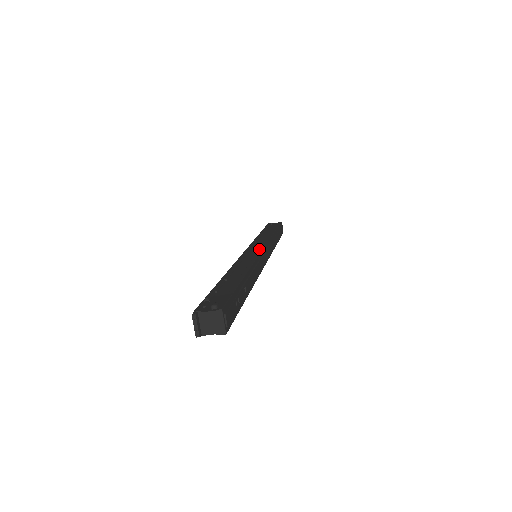
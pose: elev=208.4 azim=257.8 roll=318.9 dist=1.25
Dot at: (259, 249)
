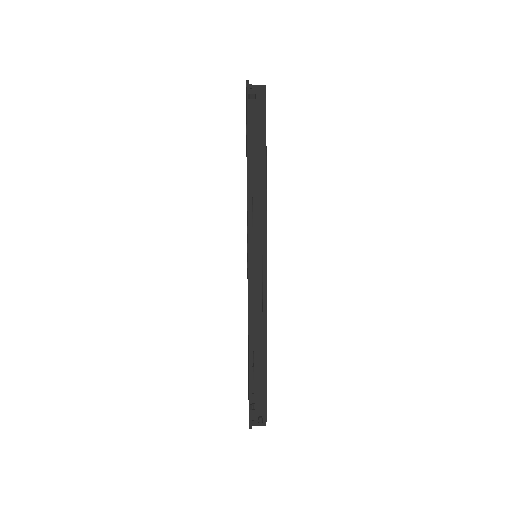
Dot at: (262, 267)
